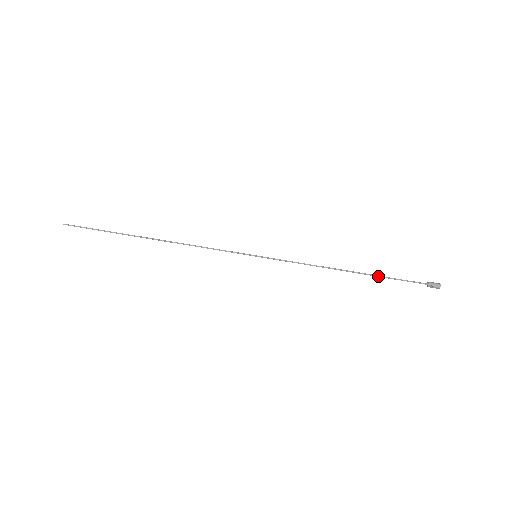
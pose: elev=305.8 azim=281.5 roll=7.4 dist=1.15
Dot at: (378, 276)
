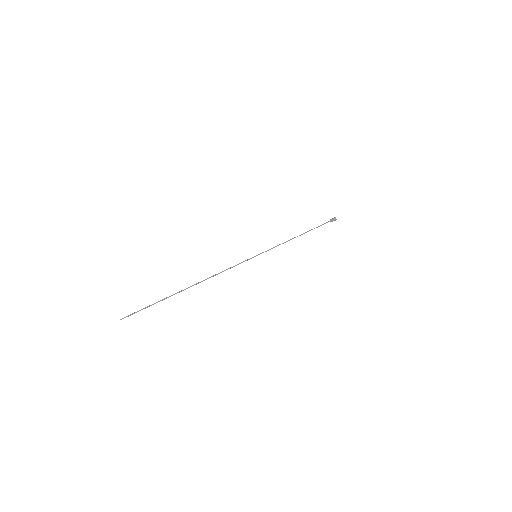
Dot at: (312, 229)
